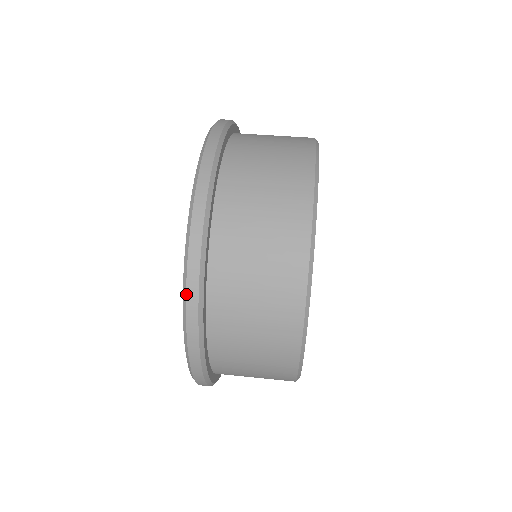
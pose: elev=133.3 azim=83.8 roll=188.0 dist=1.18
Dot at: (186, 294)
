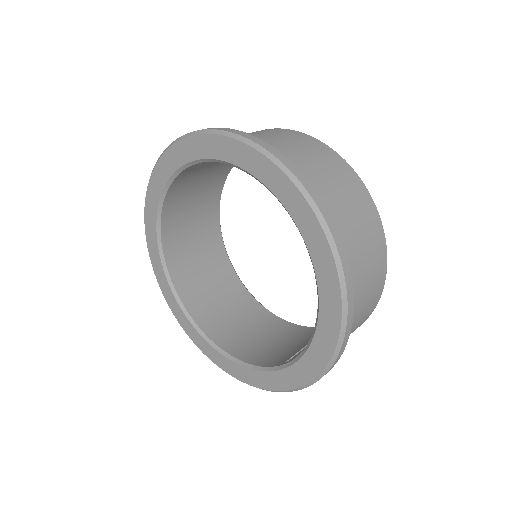
Dot at: (344, 338)
